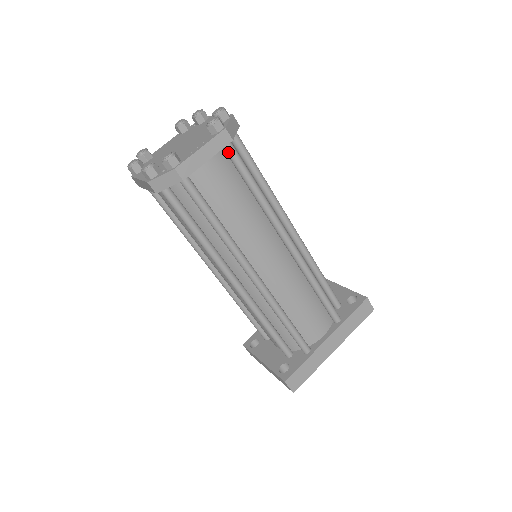
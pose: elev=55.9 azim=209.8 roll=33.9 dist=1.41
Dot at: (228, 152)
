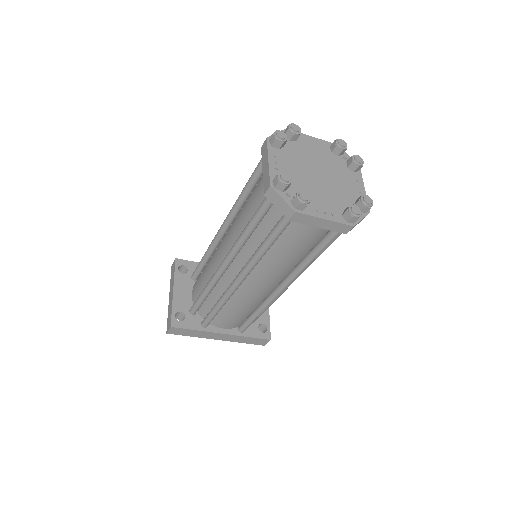
Dot at: occluded
